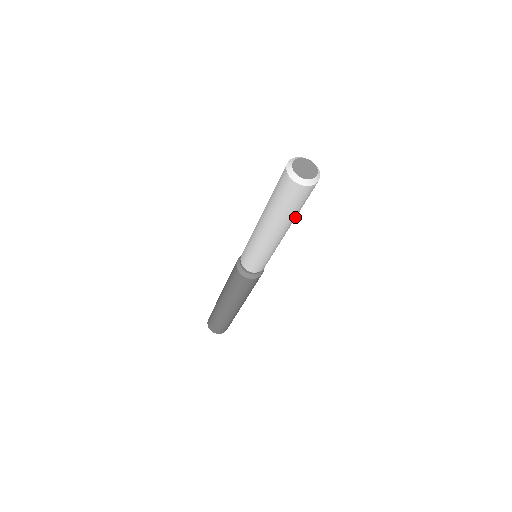
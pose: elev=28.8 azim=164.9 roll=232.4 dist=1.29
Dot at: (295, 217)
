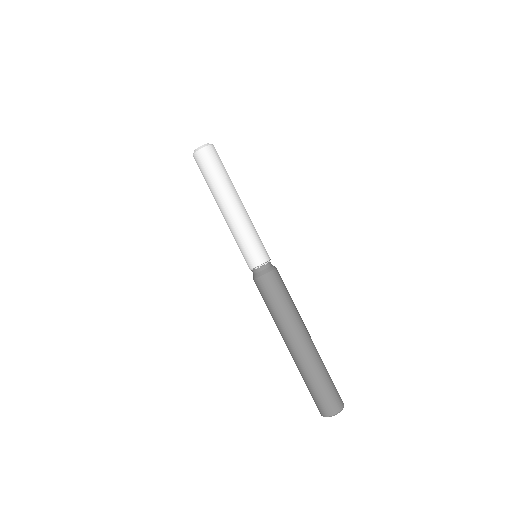
Dot at: (232, 183)
